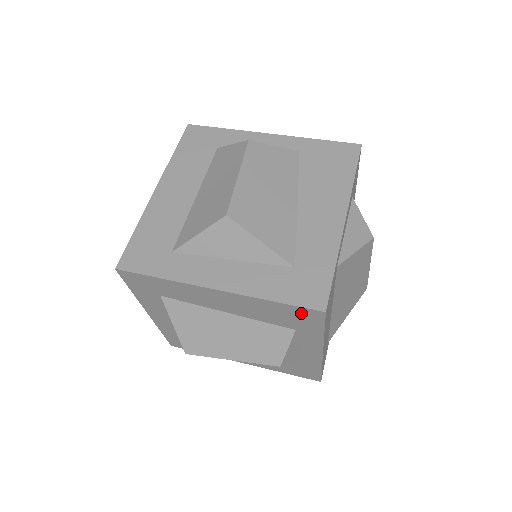
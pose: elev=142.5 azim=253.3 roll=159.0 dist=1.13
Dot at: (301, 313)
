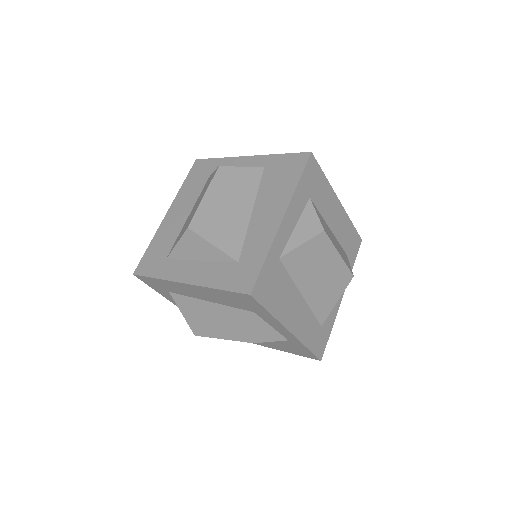
Dot at: (241, 297)
